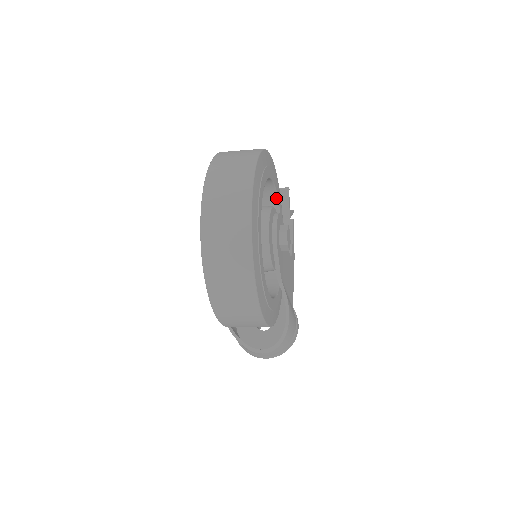
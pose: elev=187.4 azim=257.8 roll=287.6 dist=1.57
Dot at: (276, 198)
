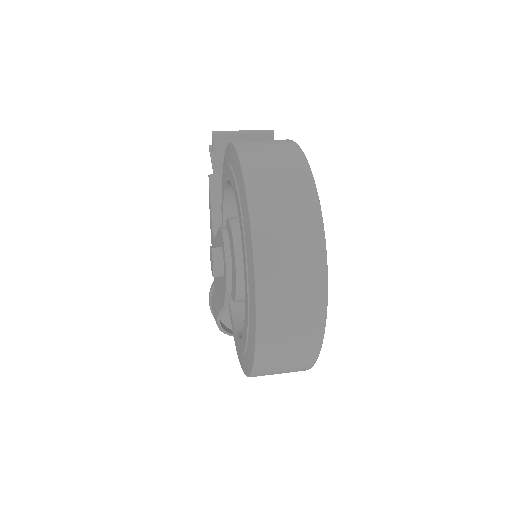
Dot at: occluded
